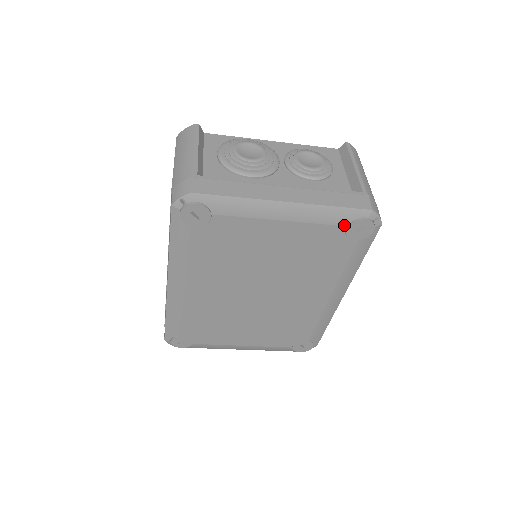
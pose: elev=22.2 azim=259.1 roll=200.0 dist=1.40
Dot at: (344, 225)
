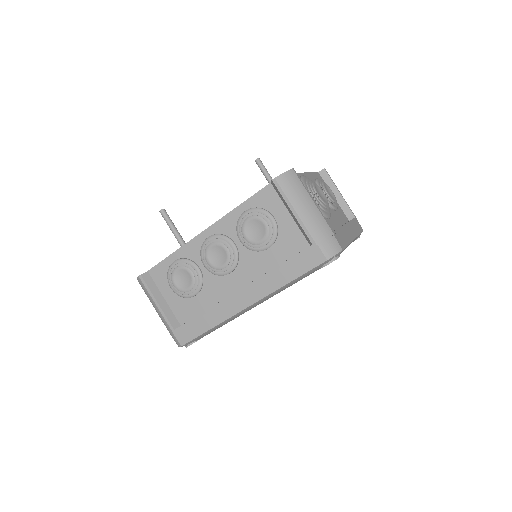
Dot at: occluded
